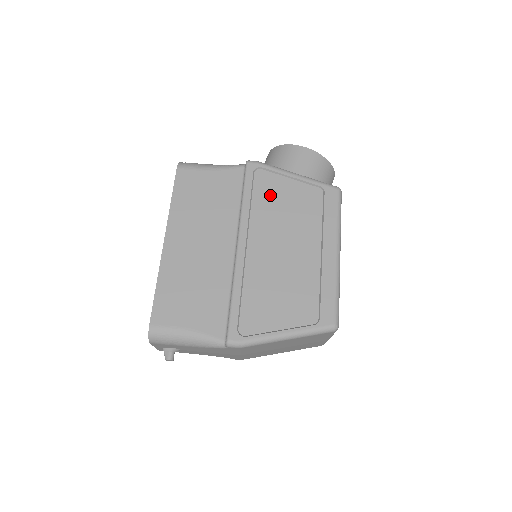
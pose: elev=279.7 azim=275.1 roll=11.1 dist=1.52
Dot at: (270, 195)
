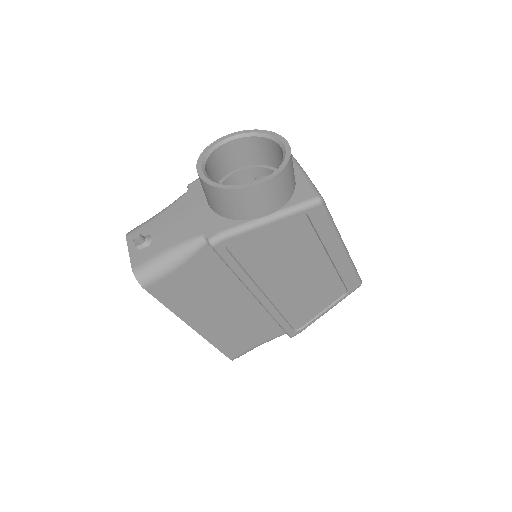
Dot at: (257, 252)
